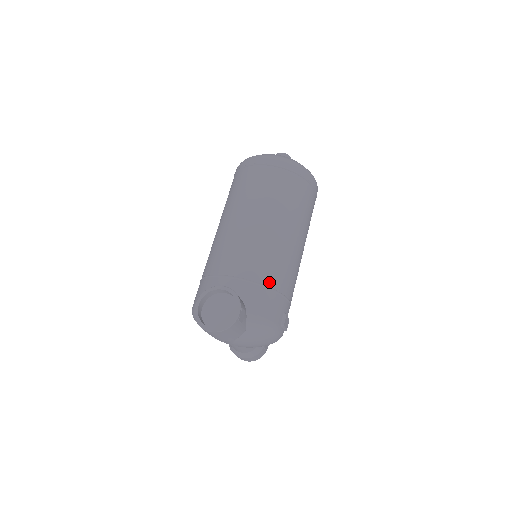
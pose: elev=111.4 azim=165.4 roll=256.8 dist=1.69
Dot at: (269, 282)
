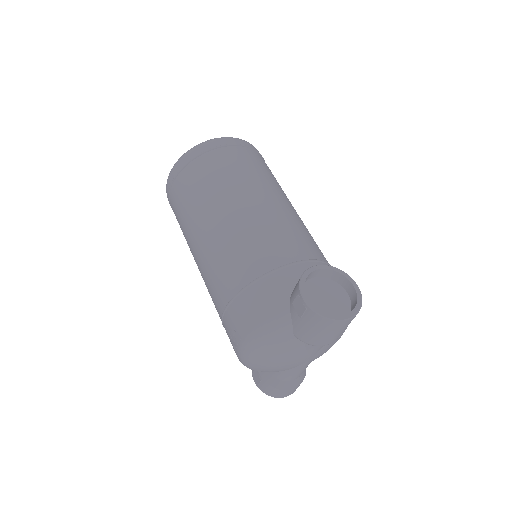
Dot at: (324, 258)
